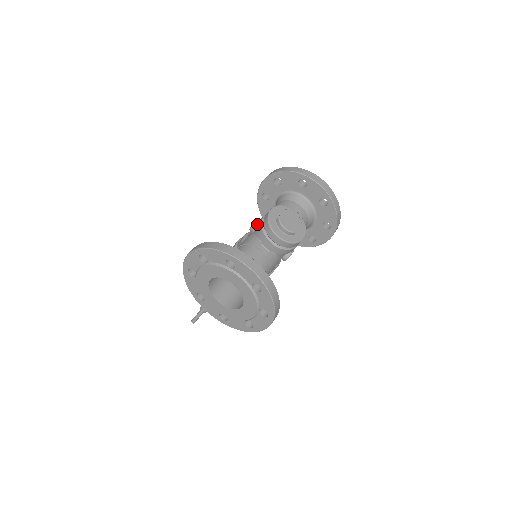
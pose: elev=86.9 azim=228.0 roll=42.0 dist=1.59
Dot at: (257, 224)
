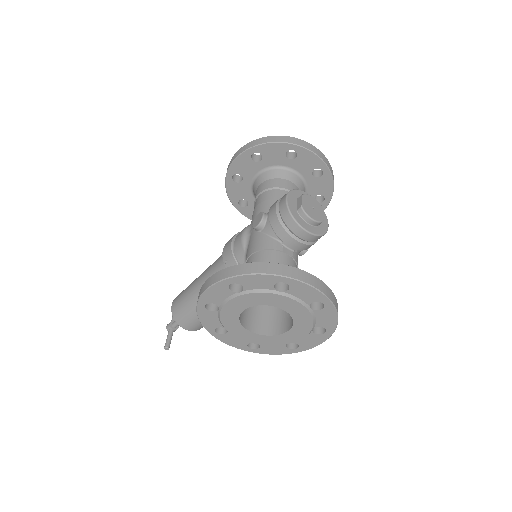
Dot at: (265, 220)
